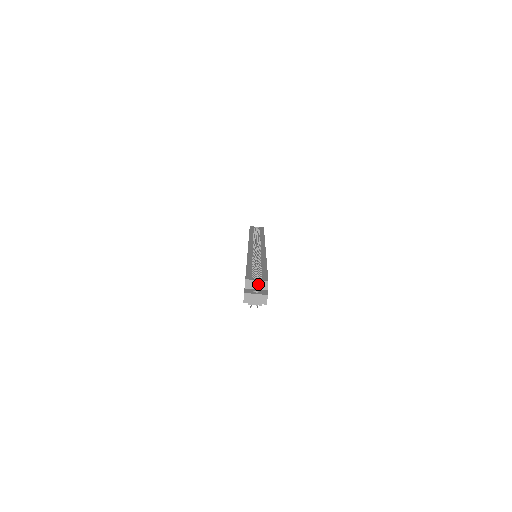
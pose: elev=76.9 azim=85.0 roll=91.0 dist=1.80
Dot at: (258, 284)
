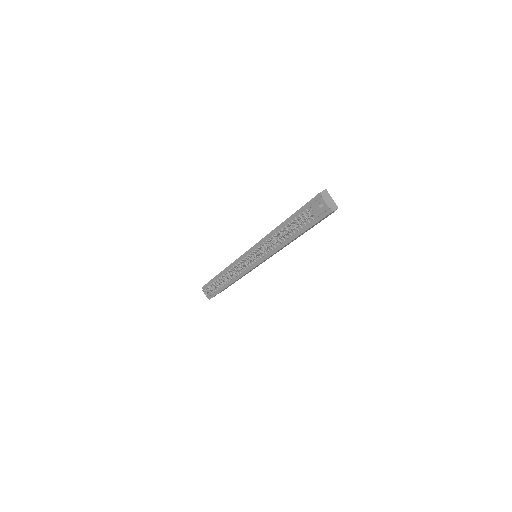
Dot at: occluded
